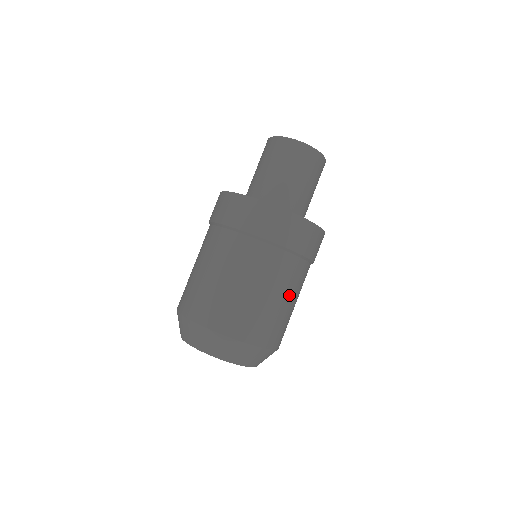
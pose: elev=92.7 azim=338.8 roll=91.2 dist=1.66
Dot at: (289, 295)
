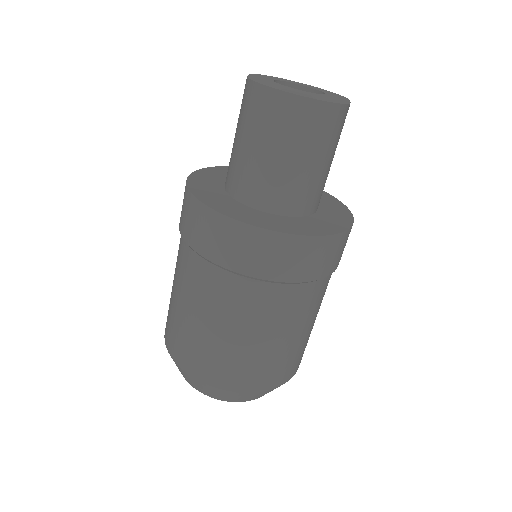
Dot at: occluded
